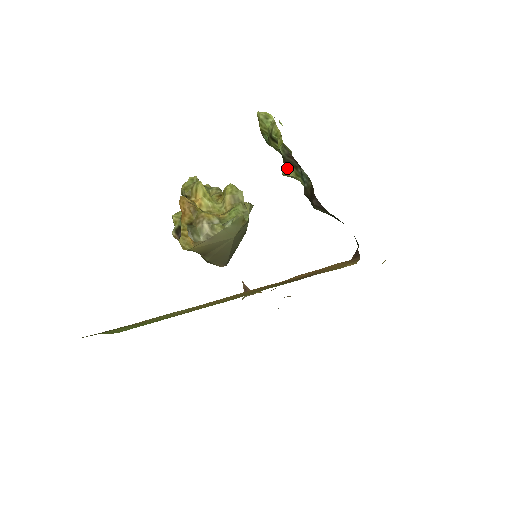
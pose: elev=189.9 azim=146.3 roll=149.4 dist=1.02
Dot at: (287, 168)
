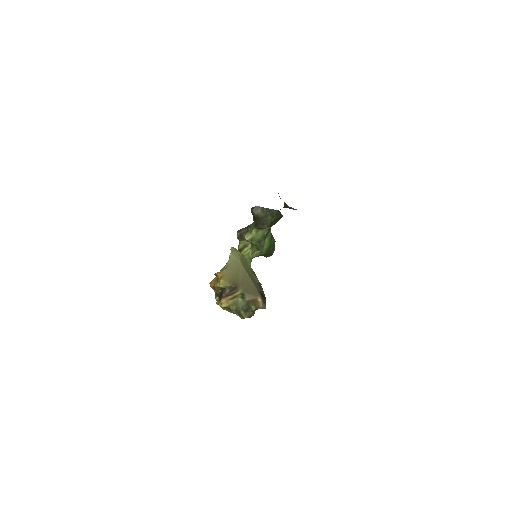
Dot at: (246, 236)
